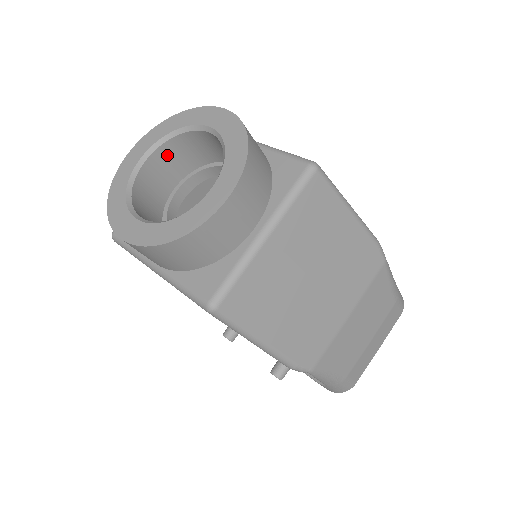
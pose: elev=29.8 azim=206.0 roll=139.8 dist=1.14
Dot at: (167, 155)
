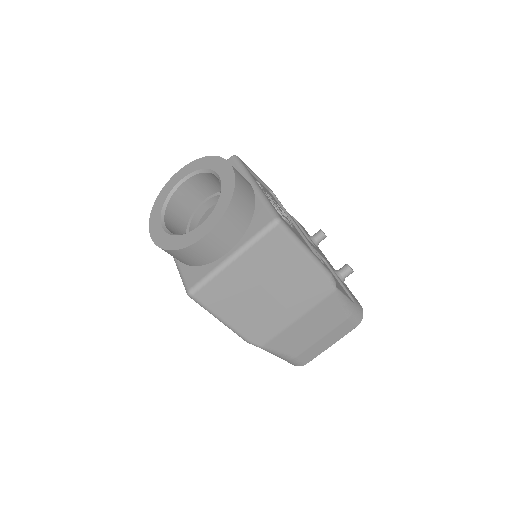
Dot at: (198, 182)
